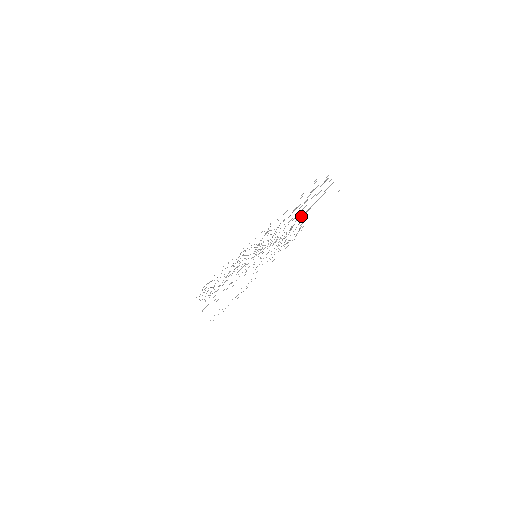
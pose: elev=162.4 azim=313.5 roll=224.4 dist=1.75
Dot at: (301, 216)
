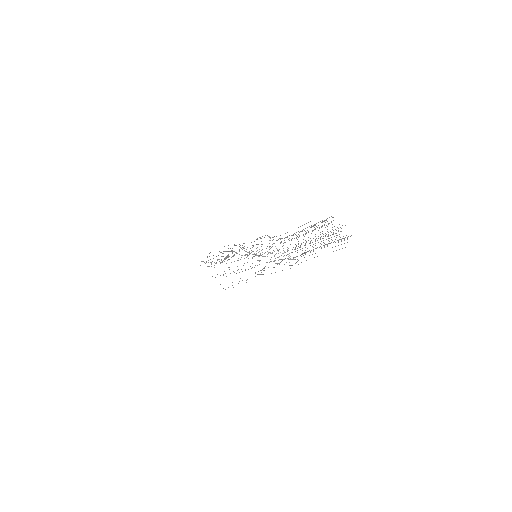
Dot at: occluded
